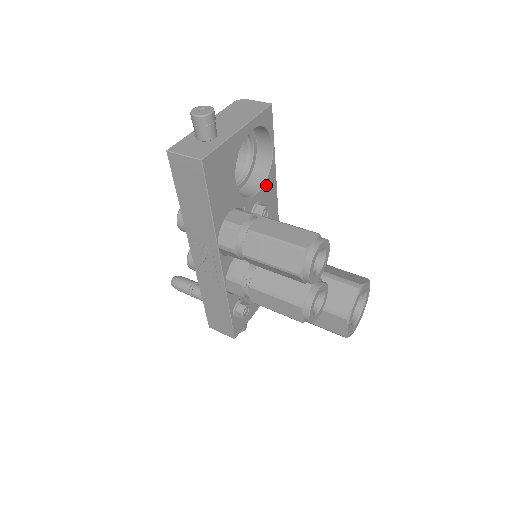
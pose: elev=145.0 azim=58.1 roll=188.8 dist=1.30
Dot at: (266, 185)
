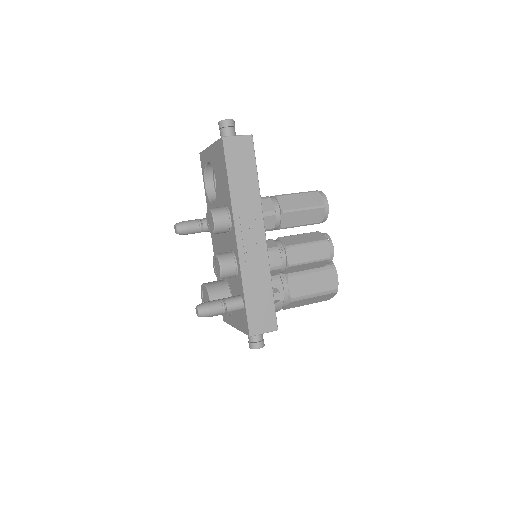
Dot at: occluded
